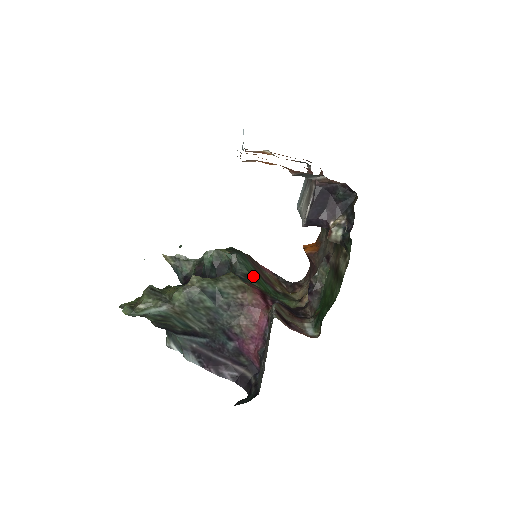
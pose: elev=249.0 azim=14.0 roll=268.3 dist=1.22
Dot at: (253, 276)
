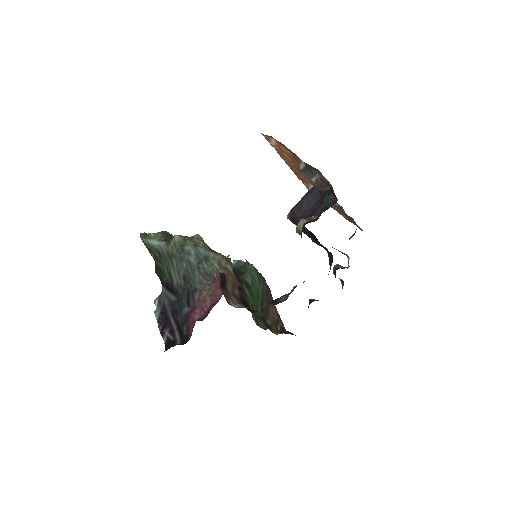
Dot at: (253, 291)
